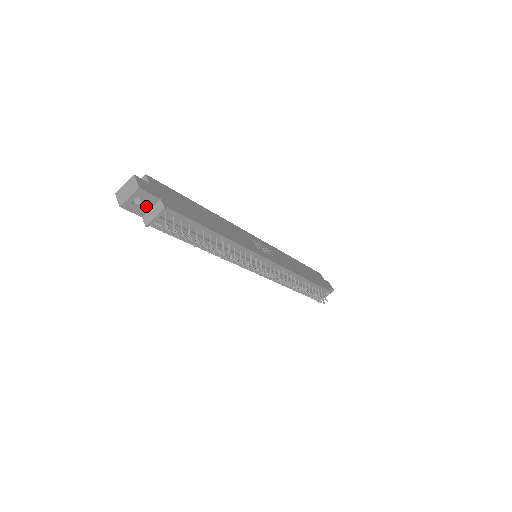
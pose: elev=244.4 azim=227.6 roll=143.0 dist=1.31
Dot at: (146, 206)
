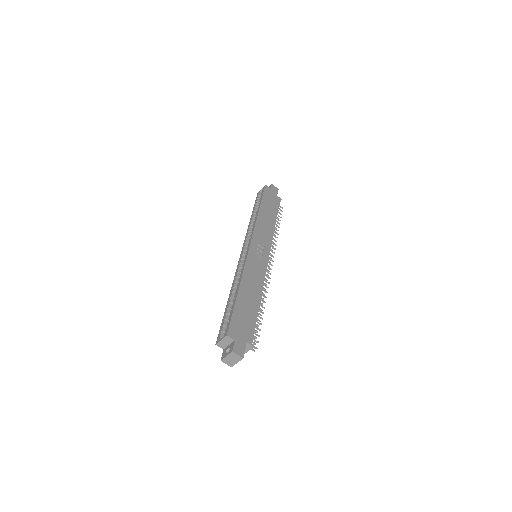
Dot at: occluded
